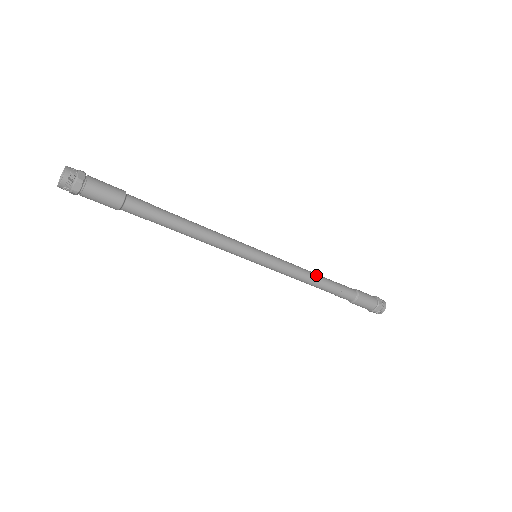
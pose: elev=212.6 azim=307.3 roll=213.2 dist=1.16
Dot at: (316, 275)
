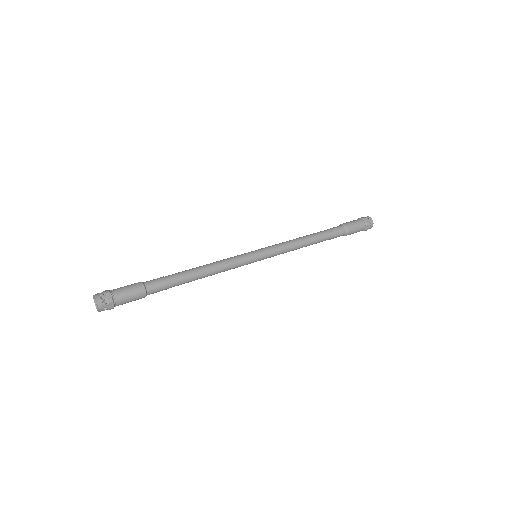
Dot at: (309, 243)
